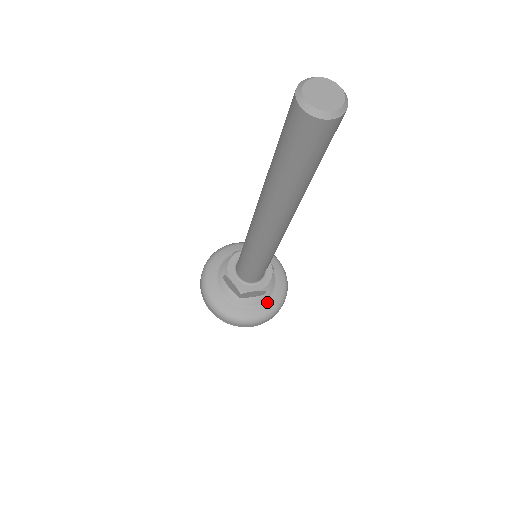
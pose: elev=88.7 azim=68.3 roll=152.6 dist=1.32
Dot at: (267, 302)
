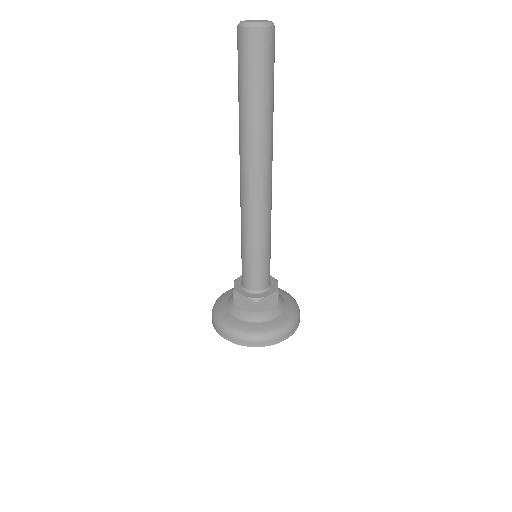
Dot at: (284, 313)
